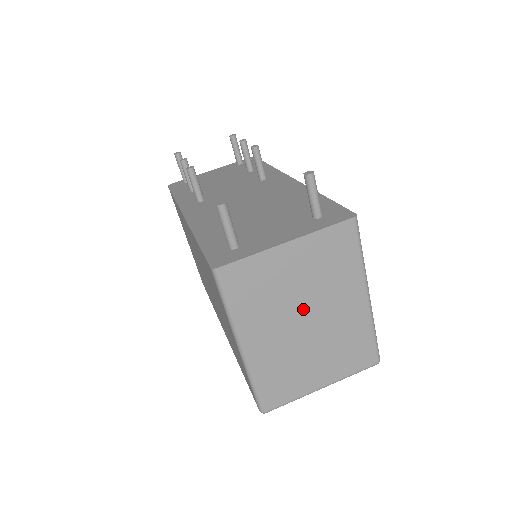
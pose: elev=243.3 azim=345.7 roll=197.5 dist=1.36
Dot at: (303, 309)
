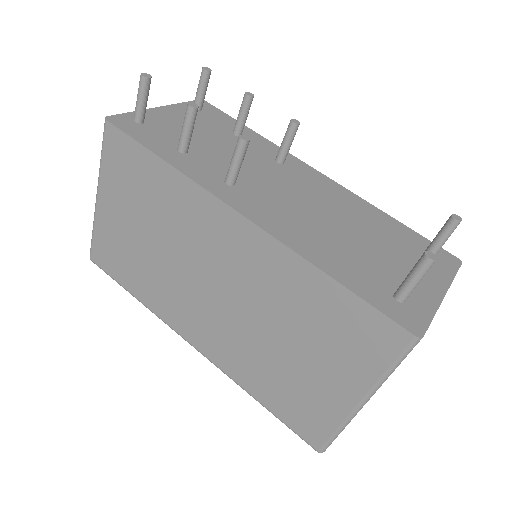
Dot at: occluded
